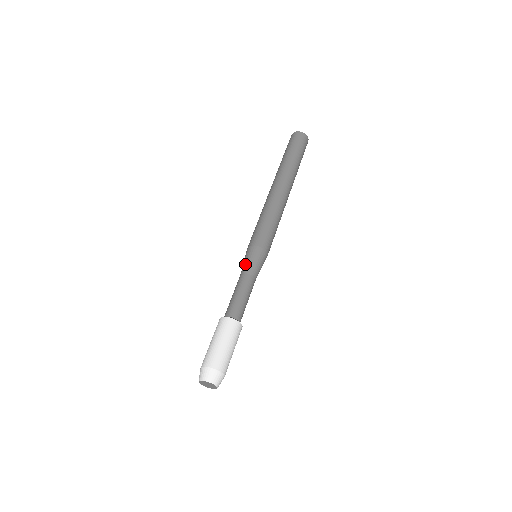
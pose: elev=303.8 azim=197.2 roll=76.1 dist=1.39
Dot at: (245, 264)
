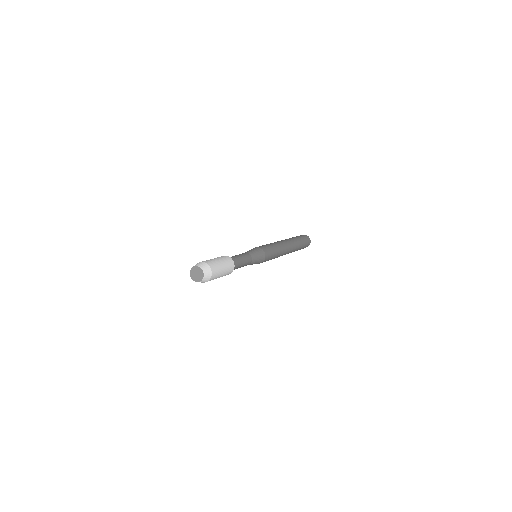
Dot at: occluded
